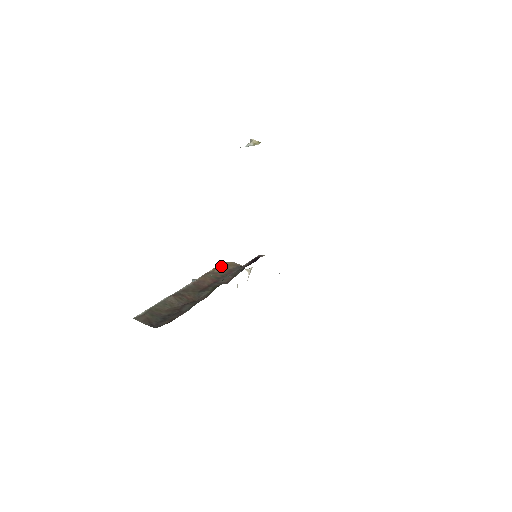
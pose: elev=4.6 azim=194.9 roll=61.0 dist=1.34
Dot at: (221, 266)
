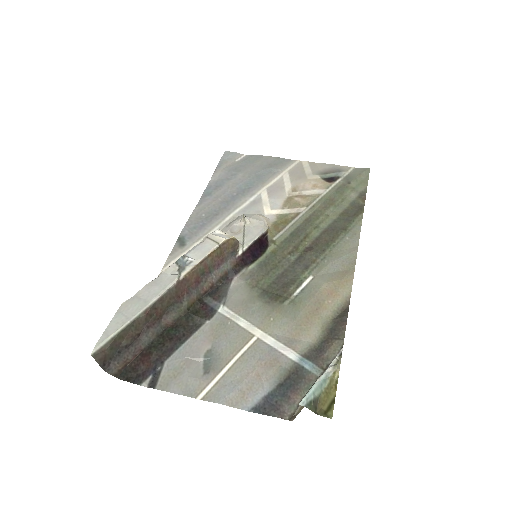
Dot at: (221, 247)
